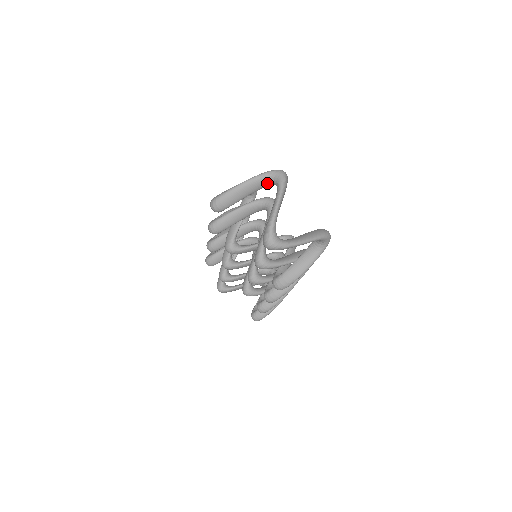
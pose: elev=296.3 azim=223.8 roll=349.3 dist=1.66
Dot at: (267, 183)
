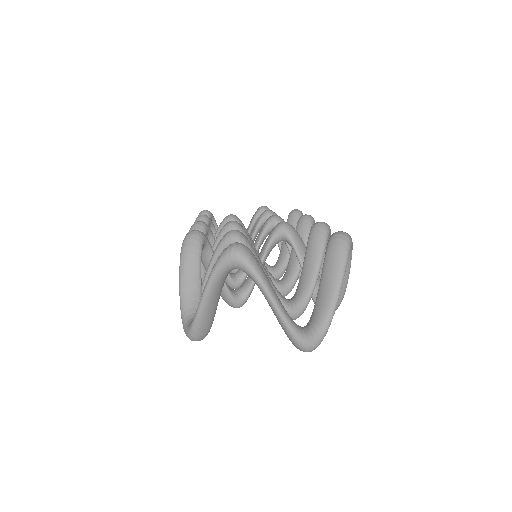
Dot at: (228, 273)
